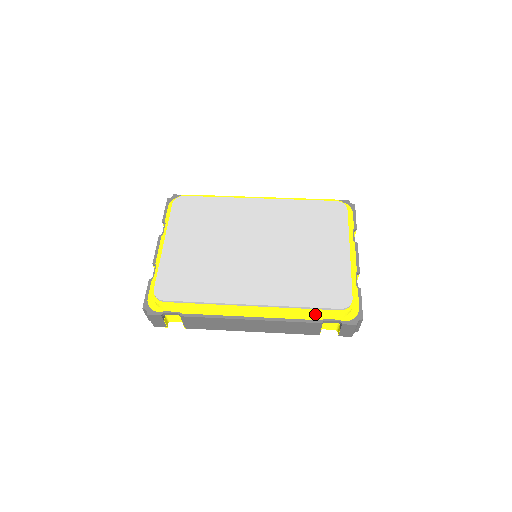
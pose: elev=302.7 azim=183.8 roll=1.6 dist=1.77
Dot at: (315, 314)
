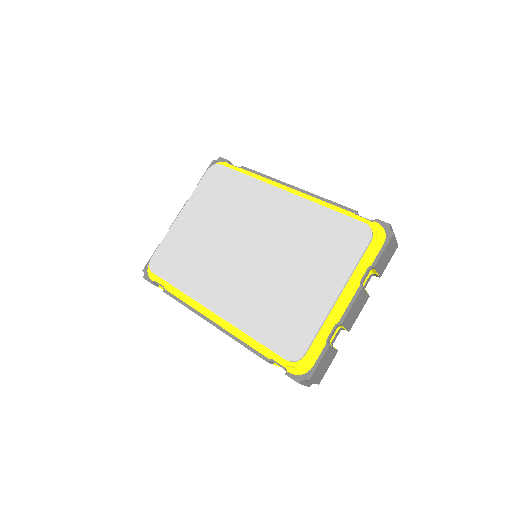
Dot at: (262, 350)
